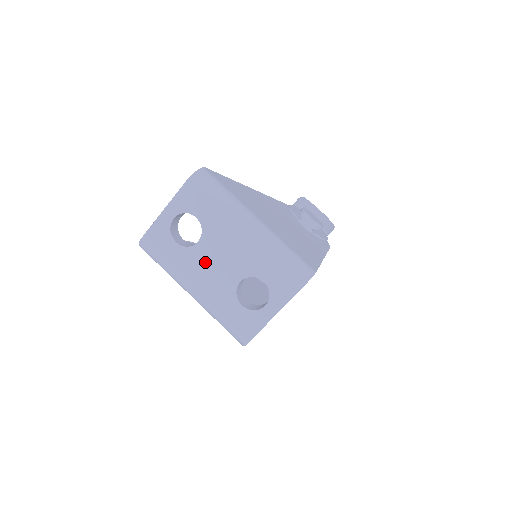
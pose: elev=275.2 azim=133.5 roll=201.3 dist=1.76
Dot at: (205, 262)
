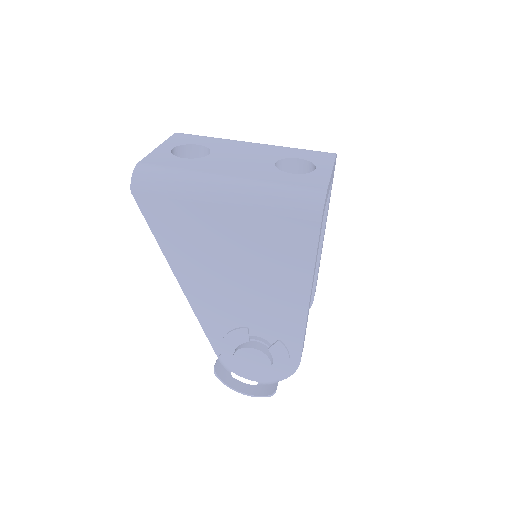
Dot at: (227, 161)
